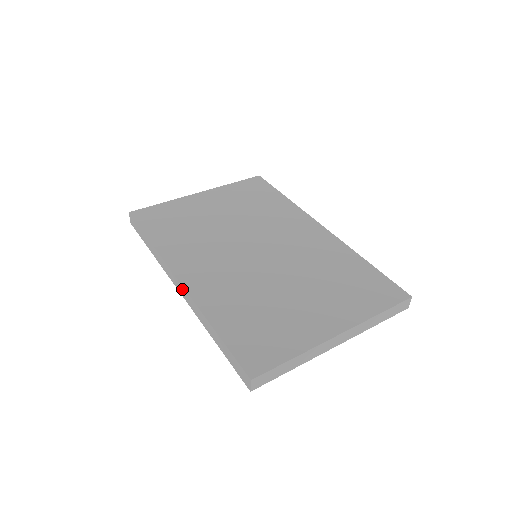
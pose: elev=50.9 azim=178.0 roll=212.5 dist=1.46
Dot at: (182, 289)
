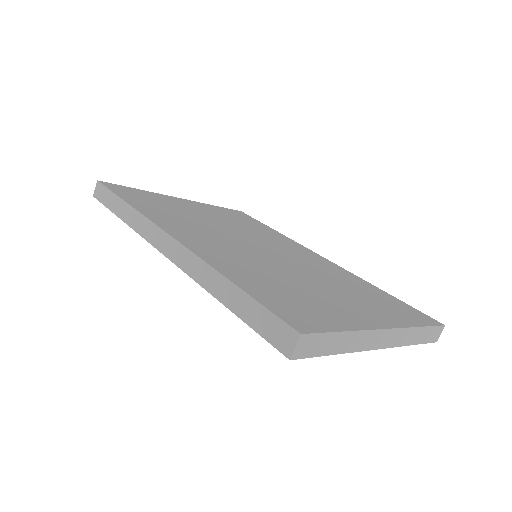
Dot at: (174, 247)
